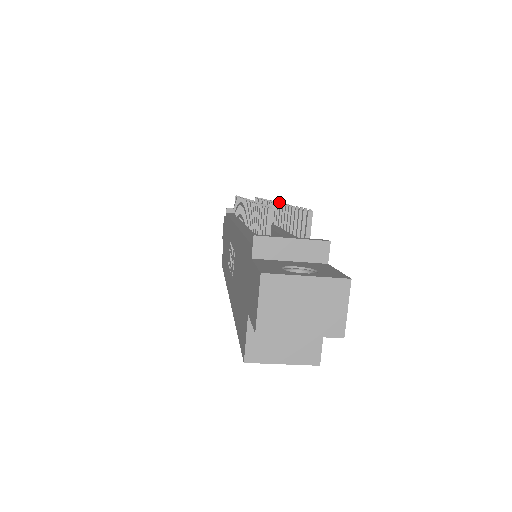
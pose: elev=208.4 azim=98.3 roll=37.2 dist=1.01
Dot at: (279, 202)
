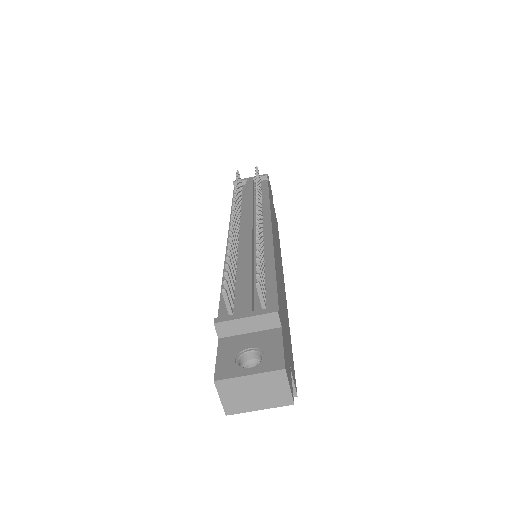
Dot at: (256, 220)
